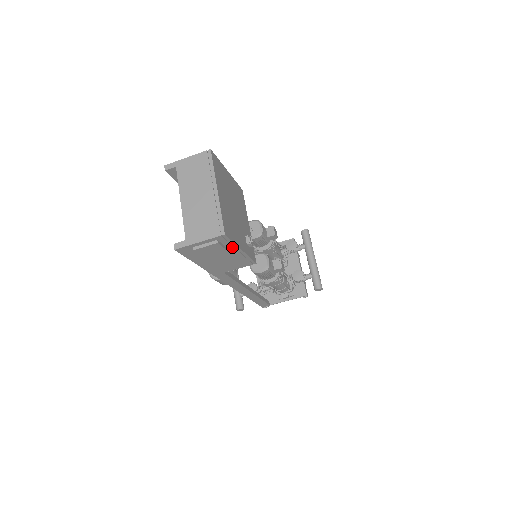
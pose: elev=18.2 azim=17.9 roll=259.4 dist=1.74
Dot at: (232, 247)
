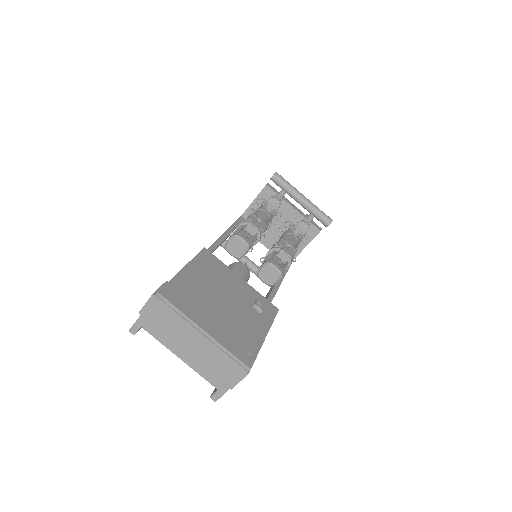
Dot at: occluded
